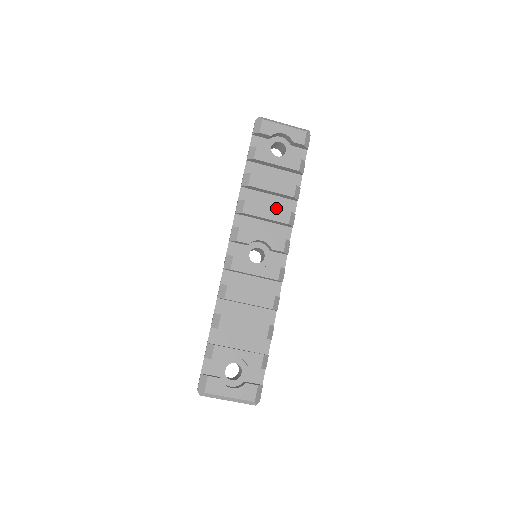
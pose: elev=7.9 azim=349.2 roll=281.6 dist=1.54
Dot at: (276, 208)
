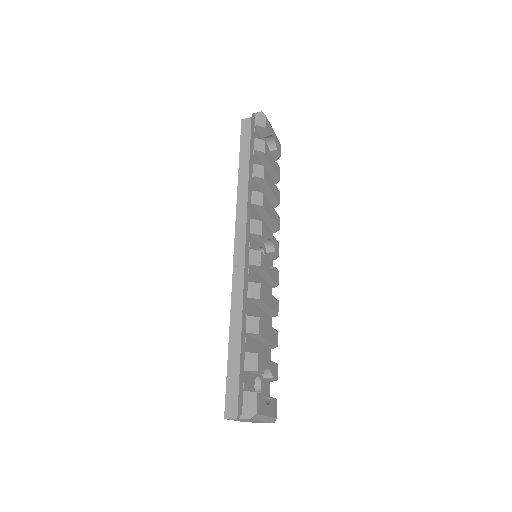
Dot at: occluded
